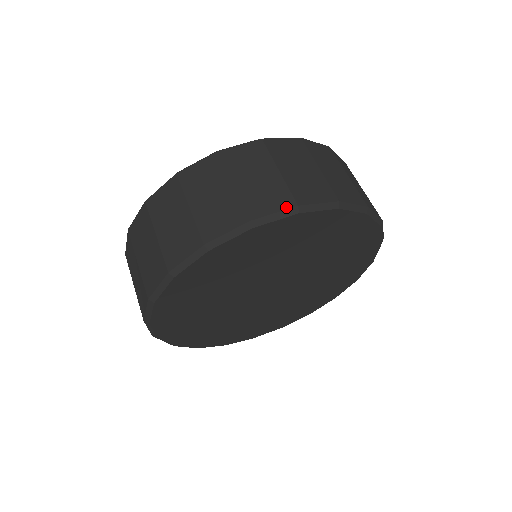
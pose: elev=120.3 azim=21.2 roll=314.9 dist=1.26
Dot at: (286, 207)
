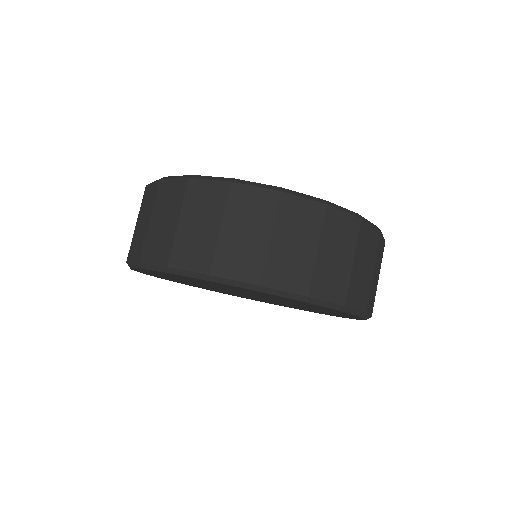
Dot at: (160, 264)
